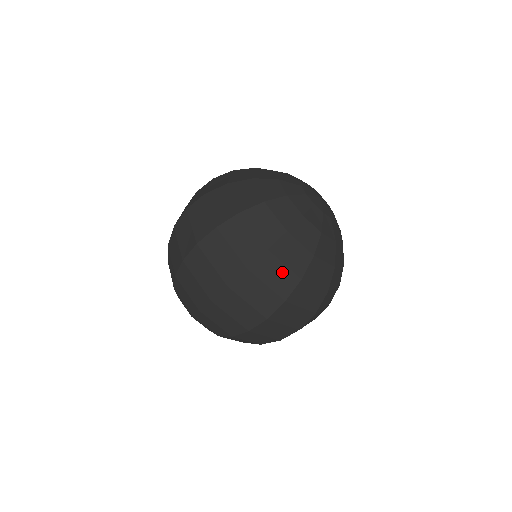
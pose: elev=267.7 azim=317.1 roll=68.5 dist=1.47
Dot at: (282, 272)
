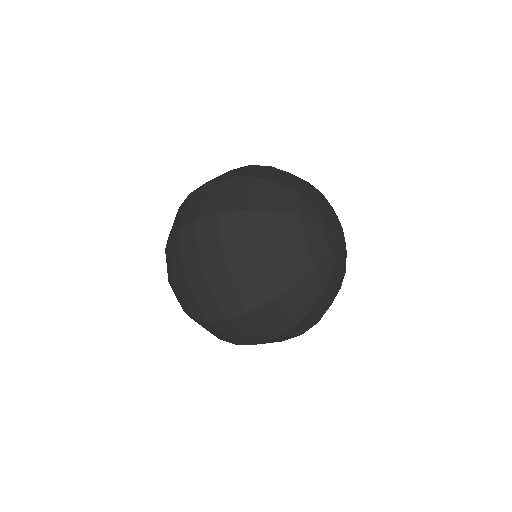
Dot at: (242, 238)
